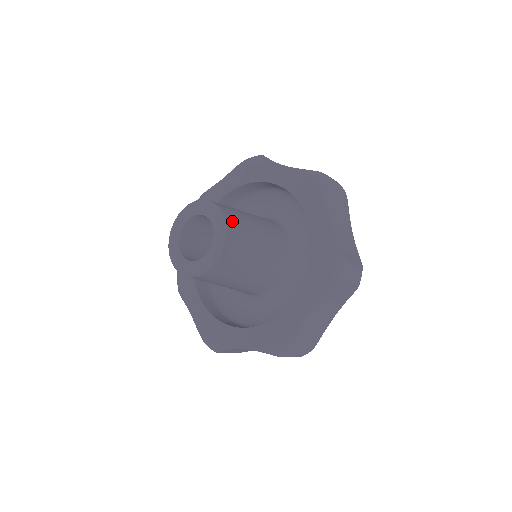
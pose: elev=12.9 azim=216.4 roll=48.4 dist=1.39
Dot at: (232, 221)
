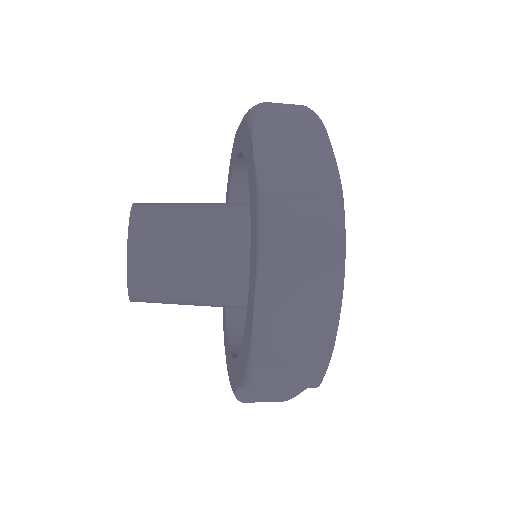
Dot at: (145, 215)
